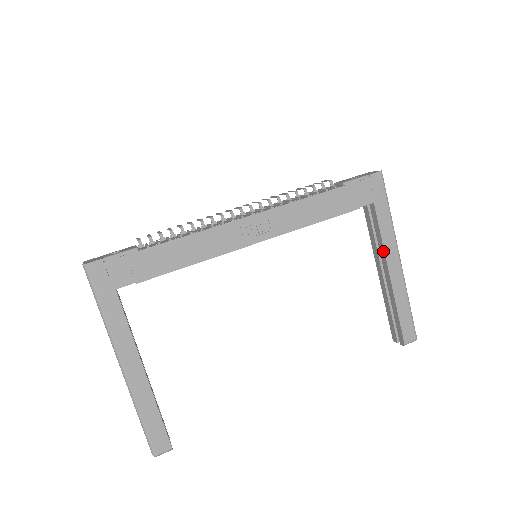
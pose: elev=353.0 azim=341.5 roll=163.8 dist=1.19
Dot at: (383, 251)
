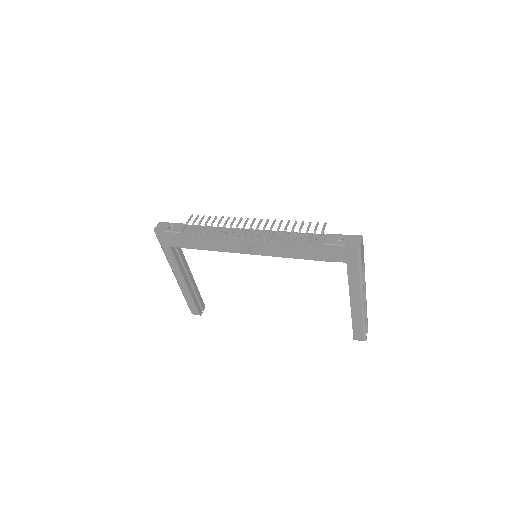
Dot at: (349, 290)
